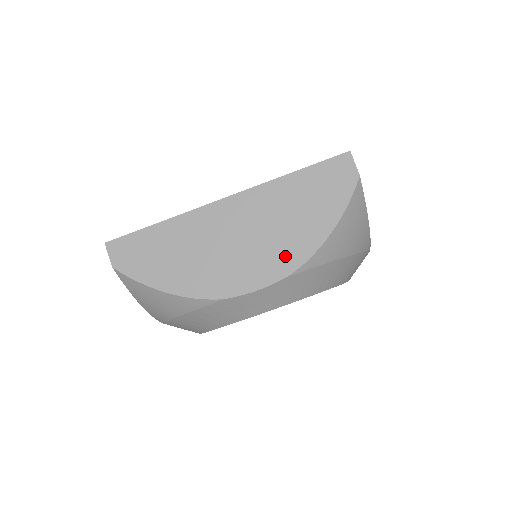
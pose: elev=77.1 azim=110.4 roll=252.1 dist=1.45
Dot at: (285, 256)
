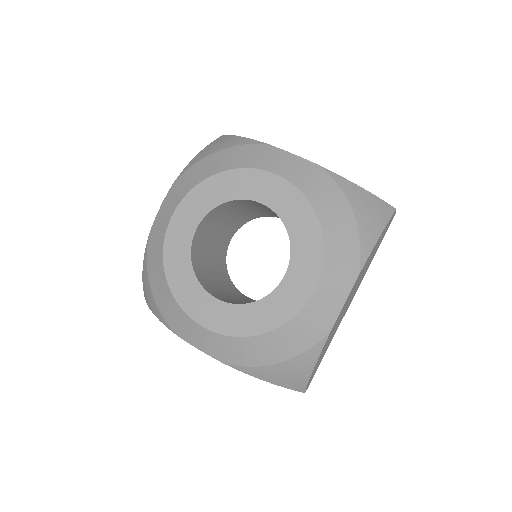
Dot at: occluded
